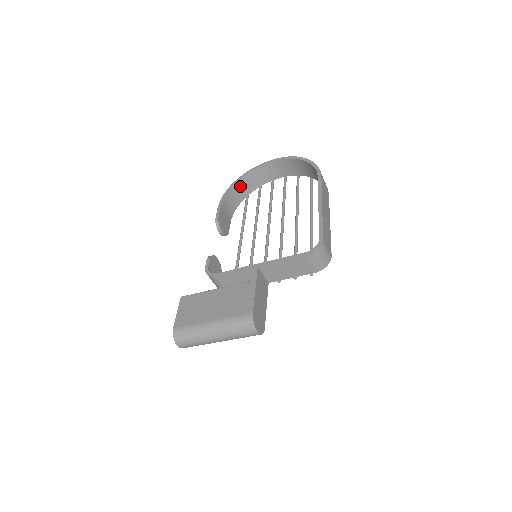
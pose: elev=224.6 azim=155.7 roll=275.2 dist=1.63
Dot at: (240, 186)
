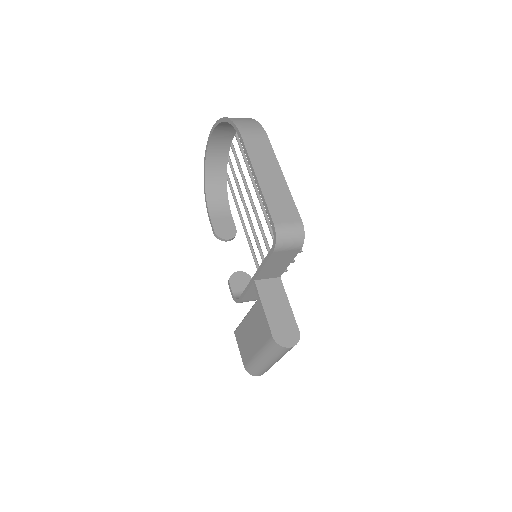
Dot at: (211, 179)
